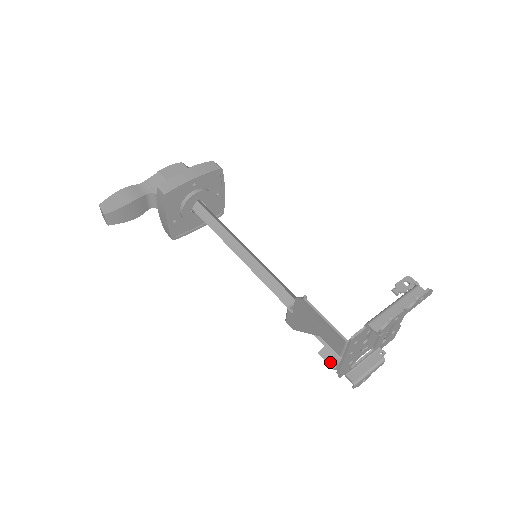
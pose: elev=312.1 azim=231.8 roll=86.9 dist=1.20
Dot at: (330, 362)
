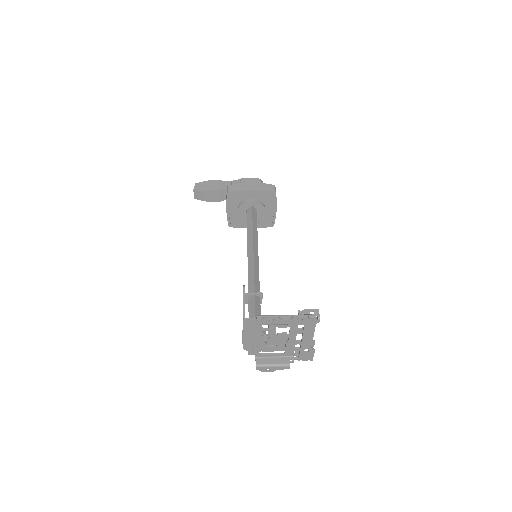
Dot at: occluded
